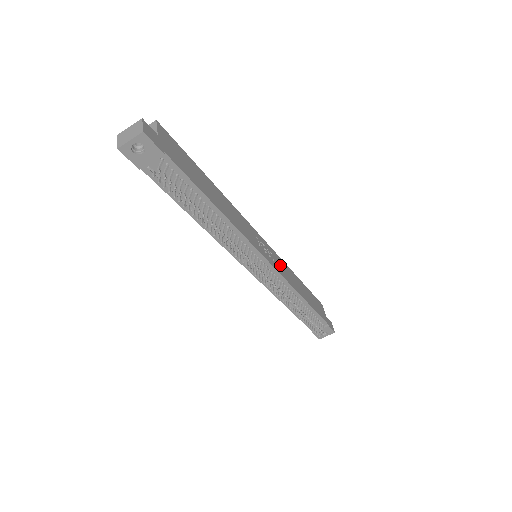
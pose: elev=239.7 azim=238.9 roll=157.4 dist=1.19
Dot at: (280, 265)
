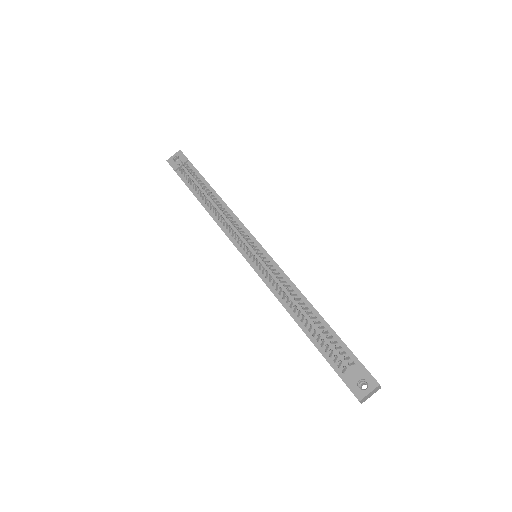
Dot at: occluded
